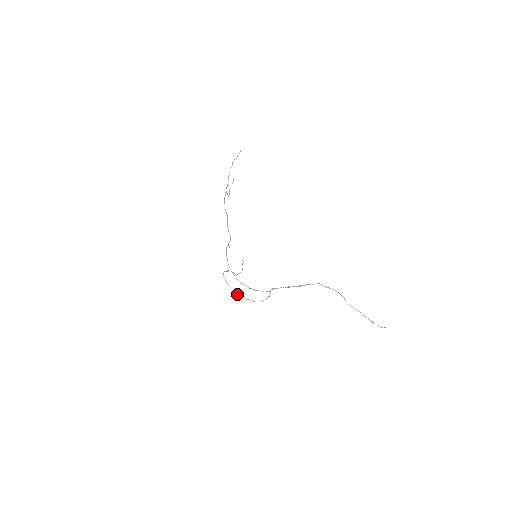
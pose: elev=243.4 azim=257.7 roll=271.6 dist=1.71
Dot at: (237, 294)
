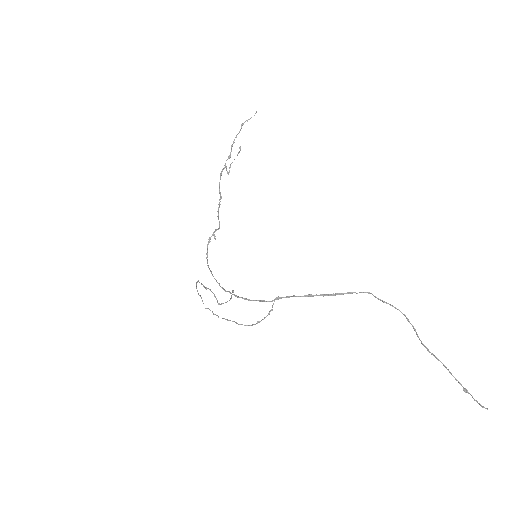
Dot at: (212, 312)
